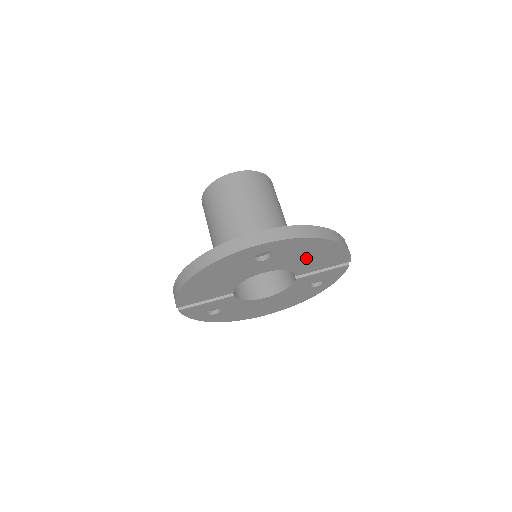
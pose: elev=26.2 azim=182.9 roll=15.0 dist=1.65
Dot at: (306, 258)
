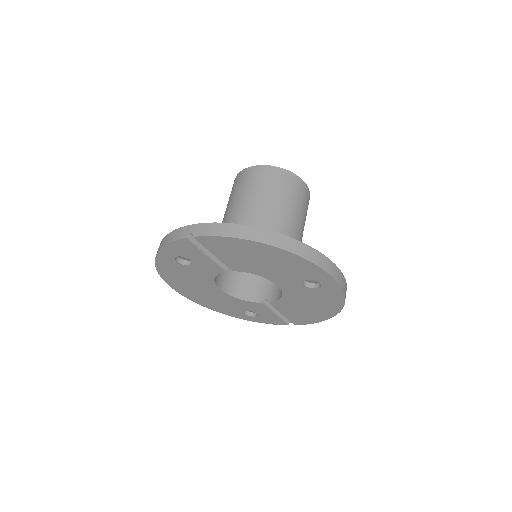
Dot at: (305, 305)
